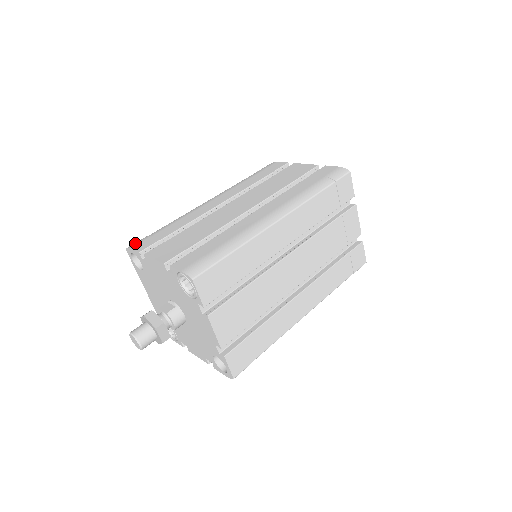
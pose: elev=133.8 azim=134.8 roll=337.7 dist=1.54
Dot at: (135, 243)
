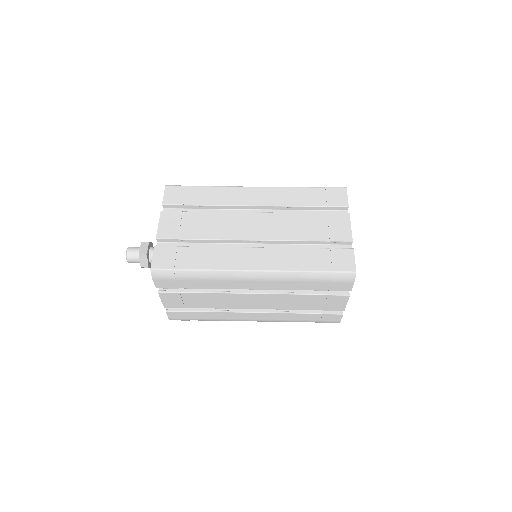
Dot at: occluded
